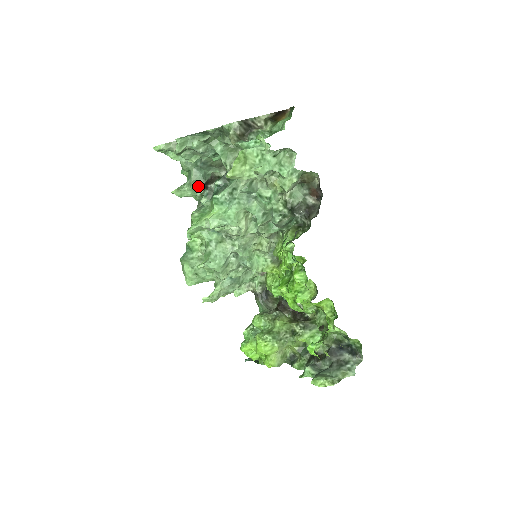
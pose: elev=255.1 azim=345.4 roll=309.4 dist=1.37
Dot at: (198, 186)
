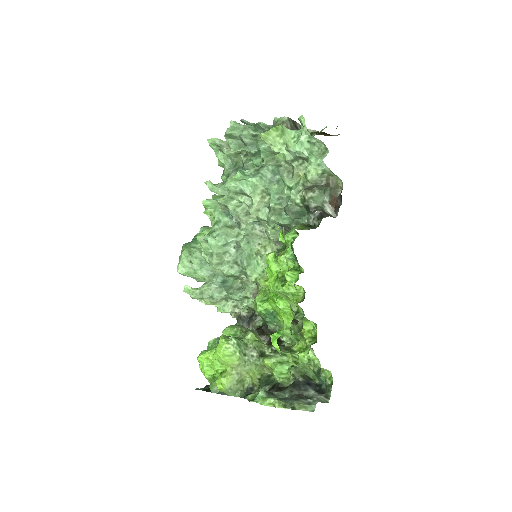
Dot at: occluded
